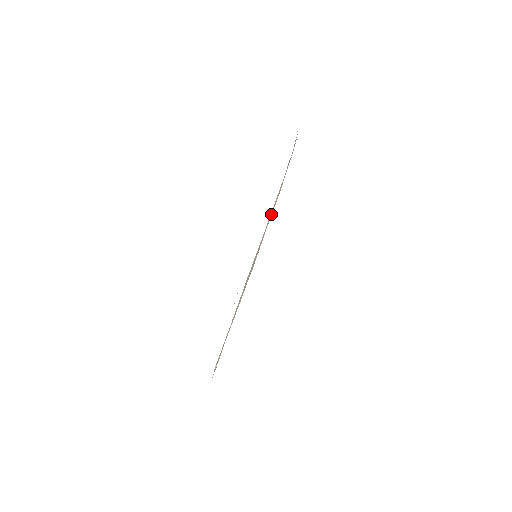
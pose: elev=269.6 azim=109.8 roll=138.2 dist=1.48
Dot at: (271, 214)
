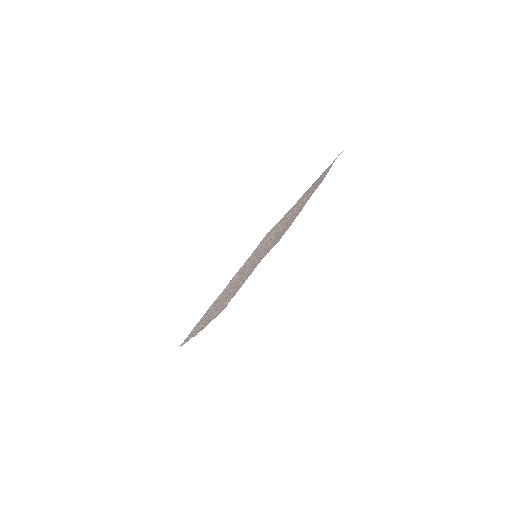
Dot at: (270, 248)
